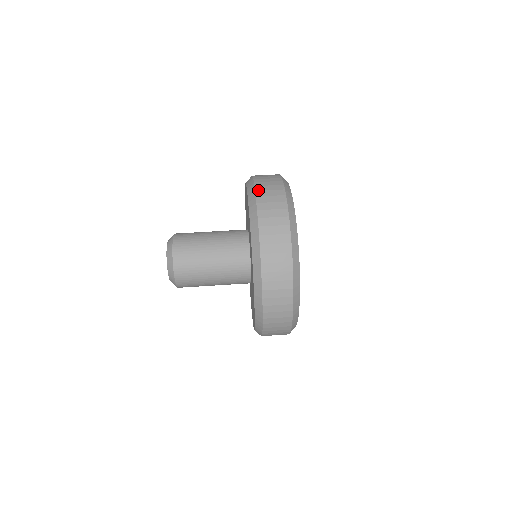
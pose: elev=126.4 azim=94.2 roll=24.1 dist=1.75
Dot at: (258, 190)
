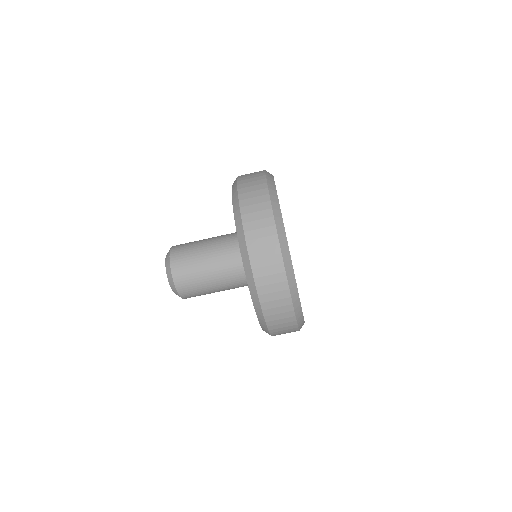
Dot at: (271, 330)
